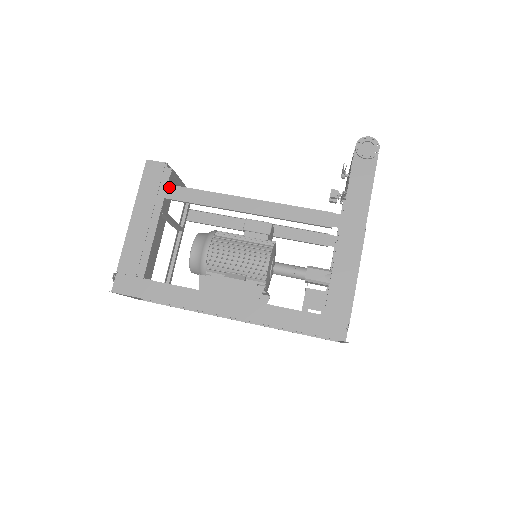
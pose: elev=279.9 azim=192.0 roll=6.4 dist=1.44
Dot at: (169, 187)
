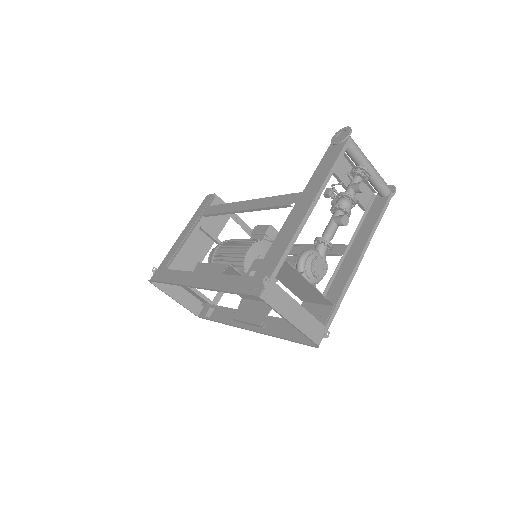
Dot at: (209, 208)
